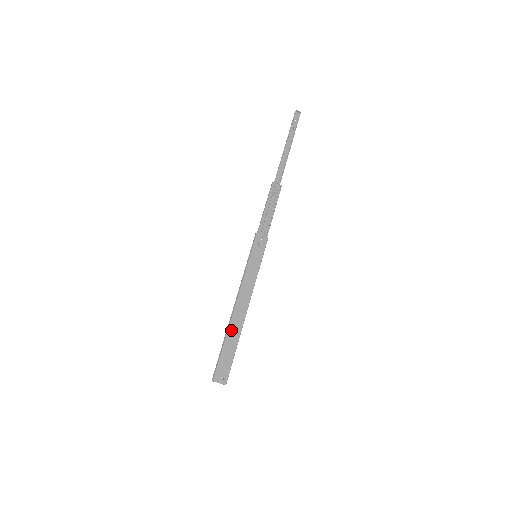
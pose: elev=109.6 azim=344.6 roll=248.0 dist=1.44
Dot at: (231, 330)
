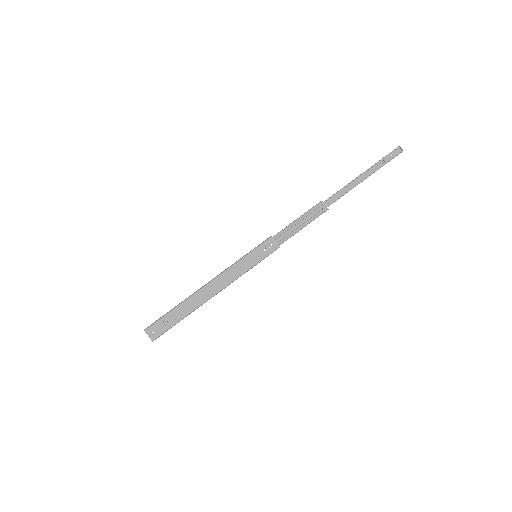
Dot at: (188, 302)
